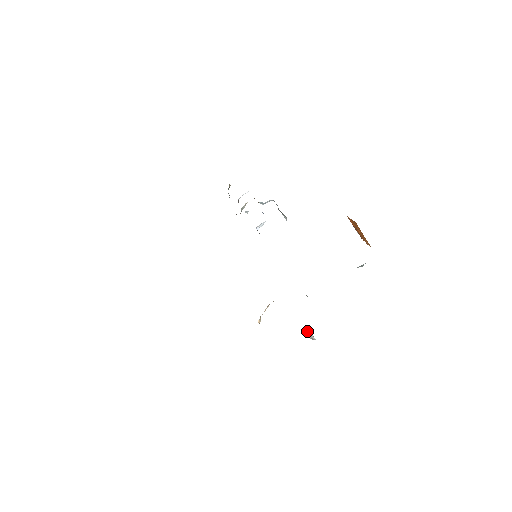
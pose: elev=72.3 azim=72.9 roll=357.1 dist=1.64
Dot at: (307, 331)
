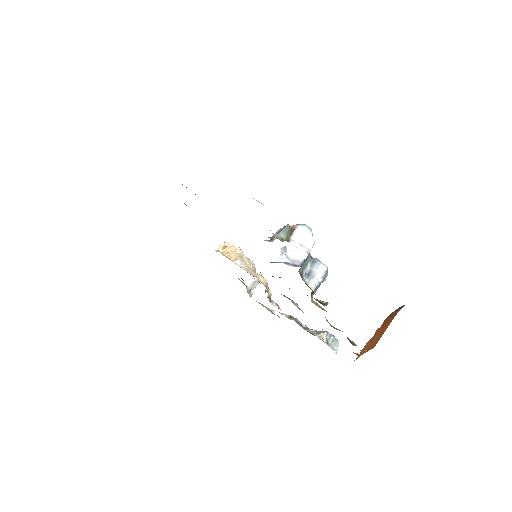
Dot at: (257, 279)
